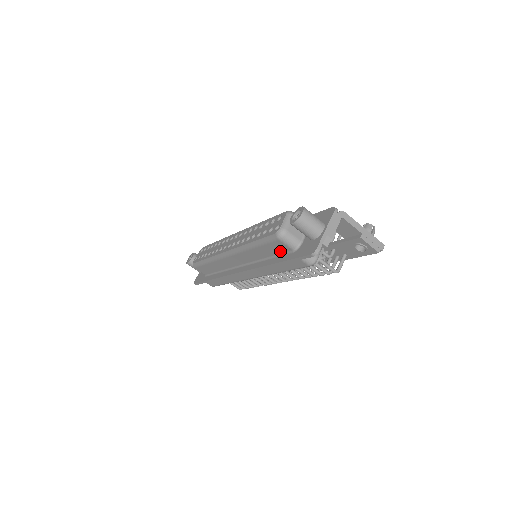
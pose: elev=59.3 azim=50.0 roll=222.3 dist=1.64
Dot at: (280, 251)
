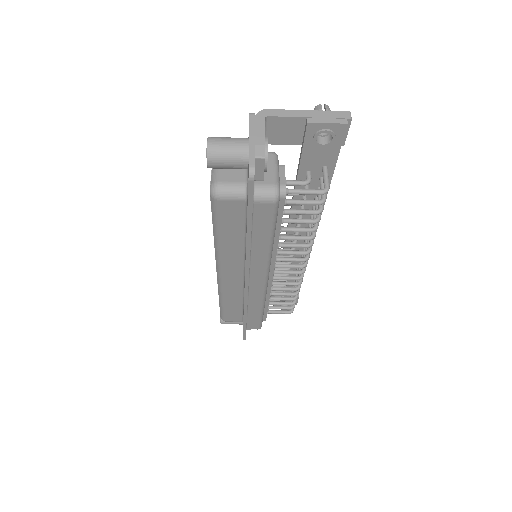
Dot at: (240, 216)
